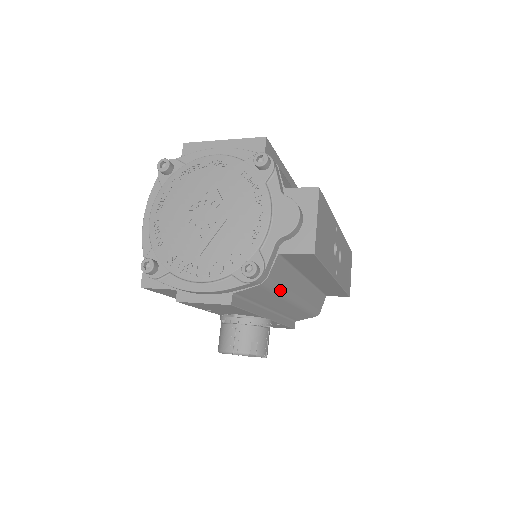
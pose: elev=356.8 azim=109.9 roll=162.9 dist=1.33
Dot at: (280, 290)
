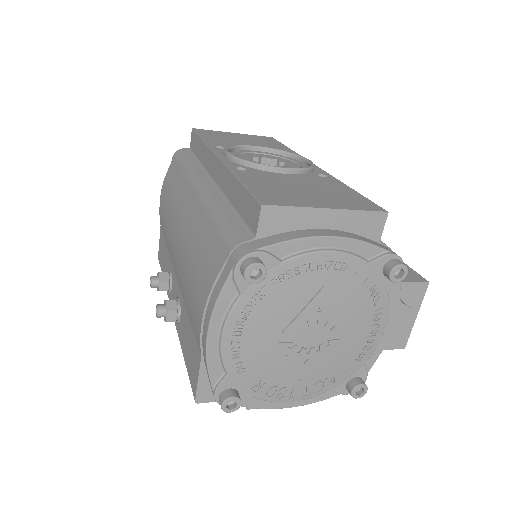
Dot at: occluded
